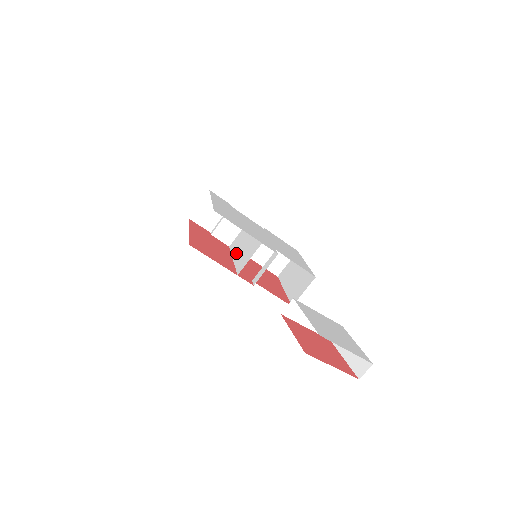
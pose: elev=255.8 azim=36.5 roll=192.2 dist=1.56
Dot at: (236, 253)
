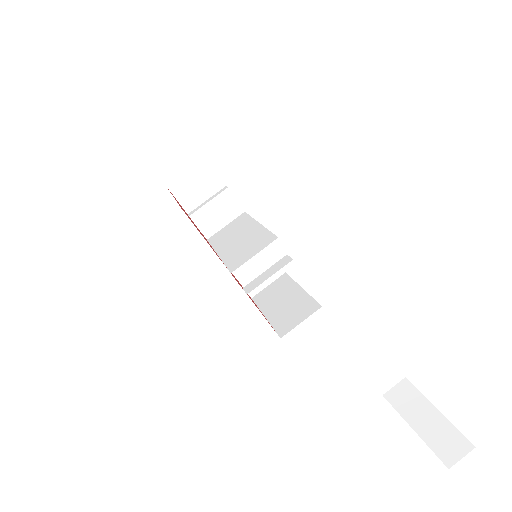
Dot at: (223, 247)
